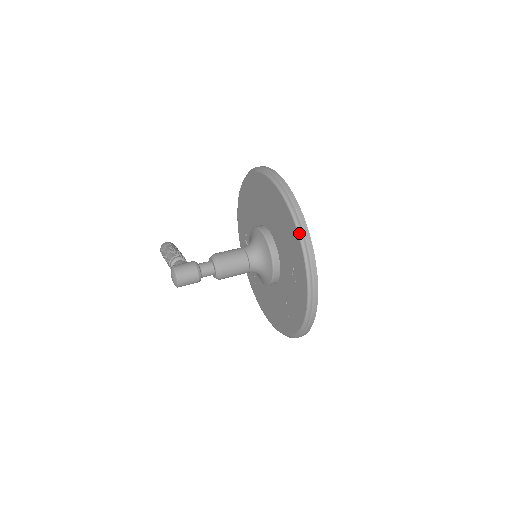
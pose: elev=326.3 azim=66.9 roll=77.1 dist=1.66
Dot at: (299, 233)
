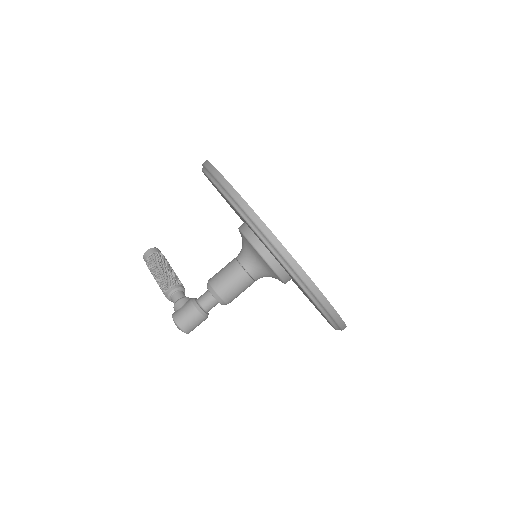
Dot at: (307, 293)
